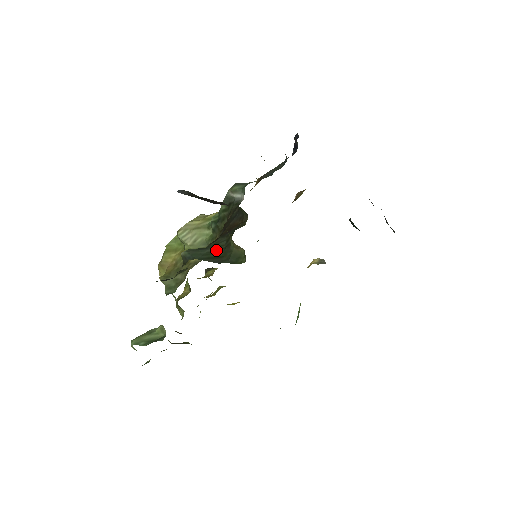
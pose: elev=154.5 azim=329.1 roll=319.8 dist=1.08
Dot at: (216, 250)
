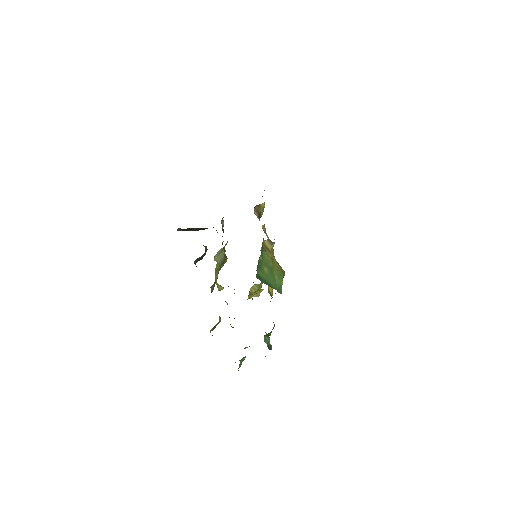
Dot at: occluded
